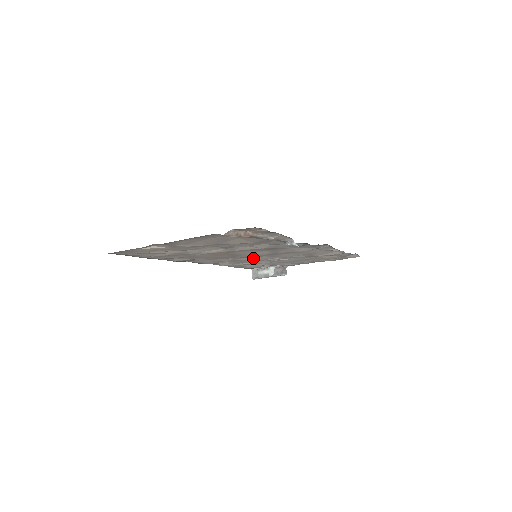
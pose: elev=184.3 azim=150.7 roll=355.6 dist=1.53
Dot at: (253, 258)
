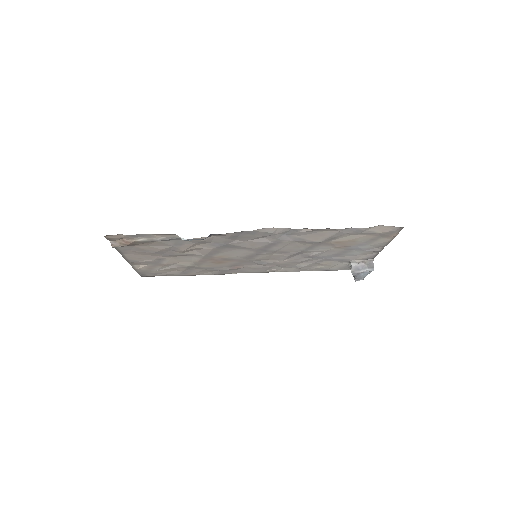
Dot at: (277, 258)
